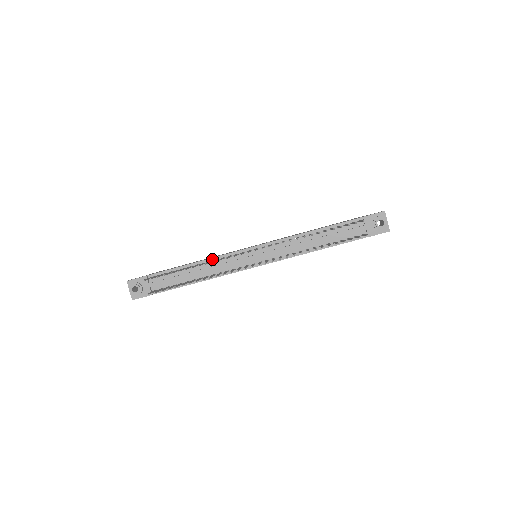
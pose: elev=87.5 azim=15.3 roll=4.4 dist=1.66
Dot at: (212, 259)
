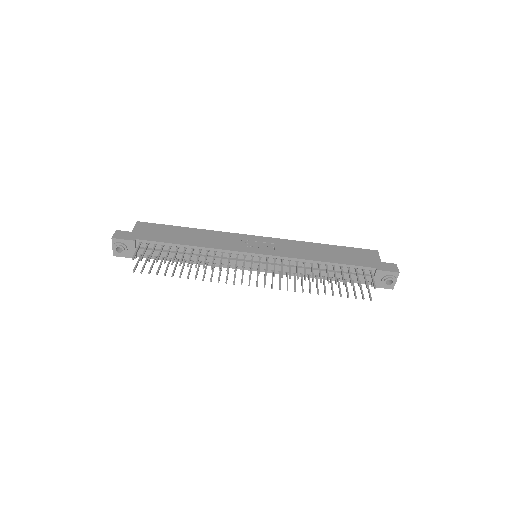
Dot at: (210, 249)
